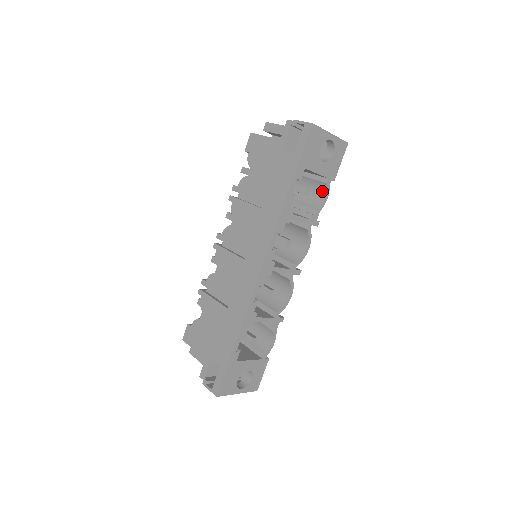
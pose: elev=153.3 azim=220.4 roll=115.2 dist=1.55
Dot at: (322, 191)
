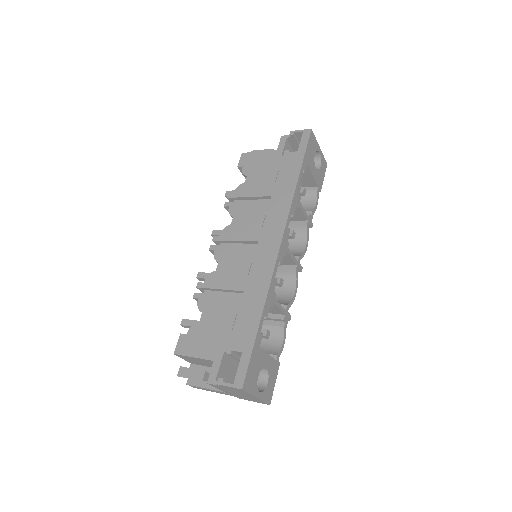
Dot at: (312, 199)
